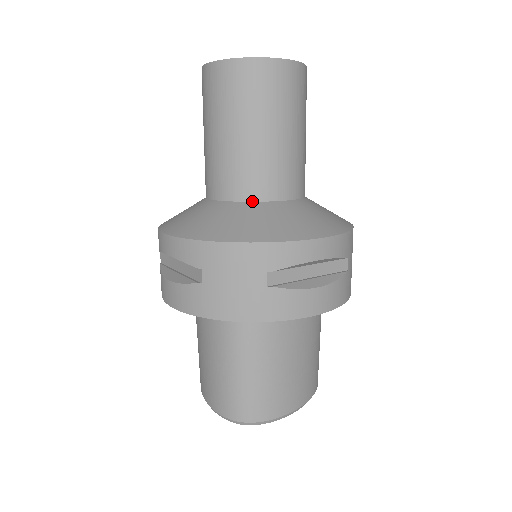
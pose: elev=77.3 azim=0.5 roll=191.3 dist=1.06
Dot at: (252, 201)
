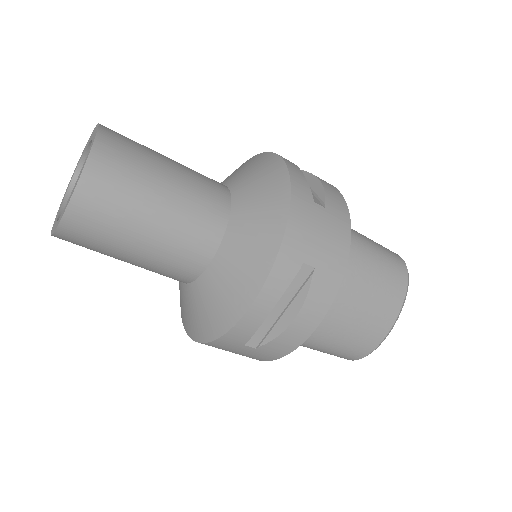
Dot at: (192, 281)
